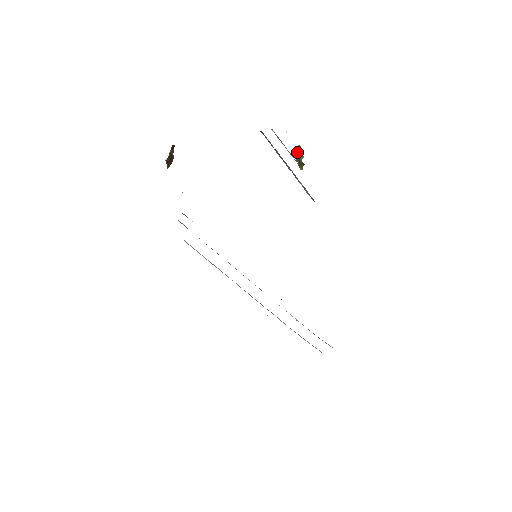
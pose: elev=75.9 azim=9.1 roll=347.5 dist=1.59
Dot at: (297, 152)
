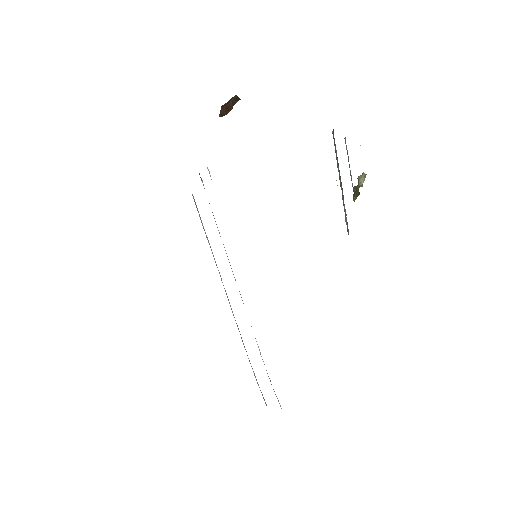
Dot at: (359, 178)
